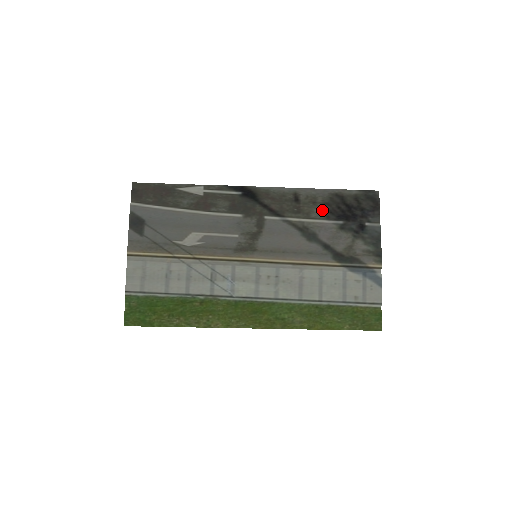
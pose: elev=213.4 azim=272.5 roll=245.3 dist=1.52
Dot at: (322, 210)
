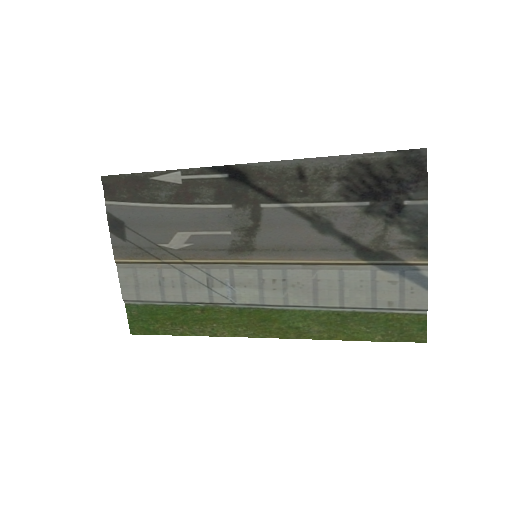
Dot at: (338, 188)
